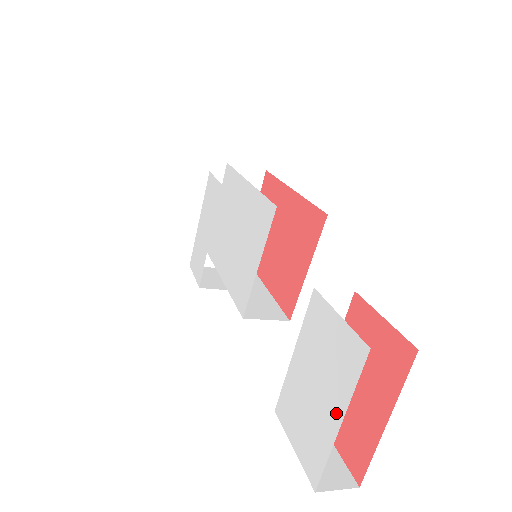
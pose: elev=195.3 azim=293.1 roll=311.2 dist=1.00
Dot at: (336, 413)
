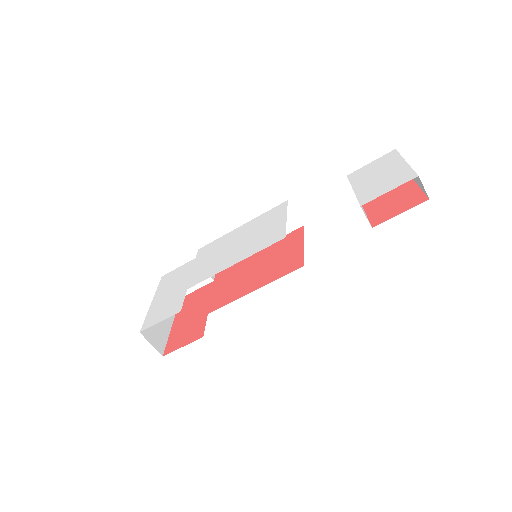
Dot at: (400, 163)
